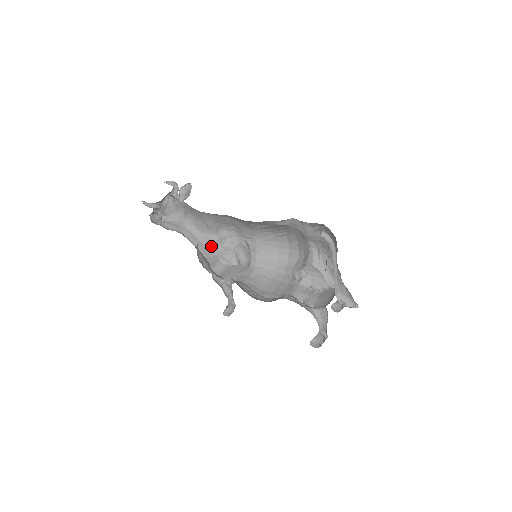
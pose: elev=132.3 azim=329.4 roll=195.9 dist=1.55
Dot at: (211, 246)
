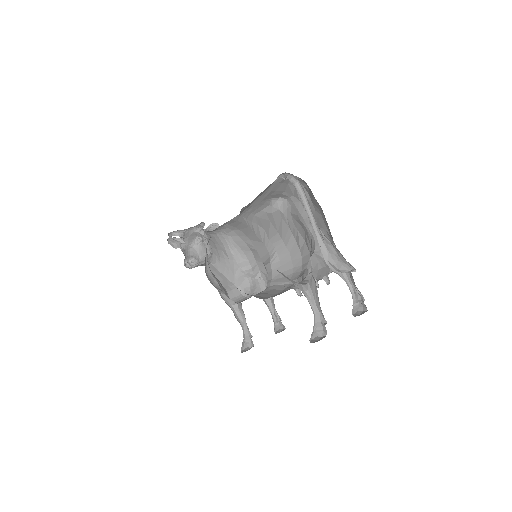
Dot at: (232, 278)
